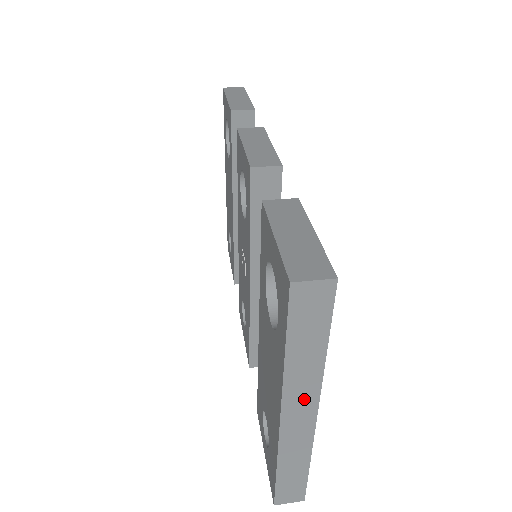
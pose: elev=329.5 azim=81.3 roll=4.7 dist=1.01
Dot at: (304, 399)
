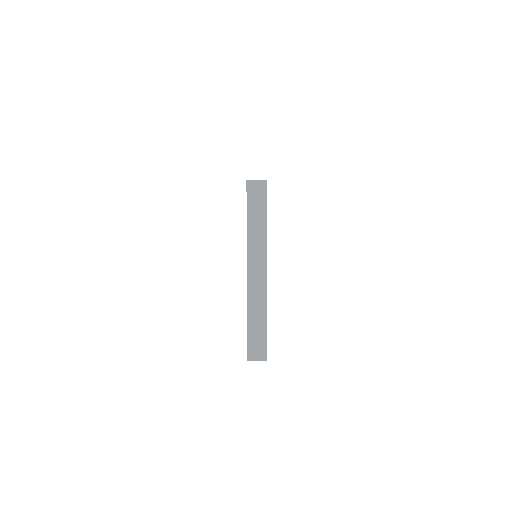
Dot at: (259, 258)
